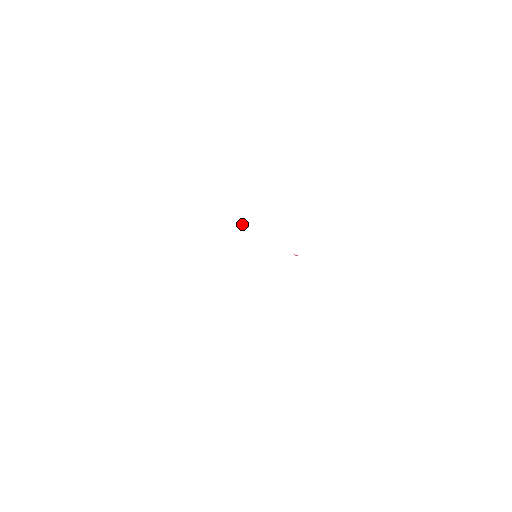
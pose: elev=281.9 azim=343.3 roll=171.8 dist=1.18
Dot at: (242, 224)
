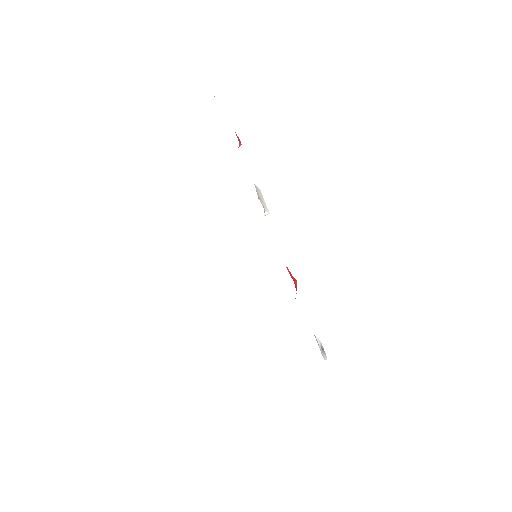
Dot at: (266, 214)
